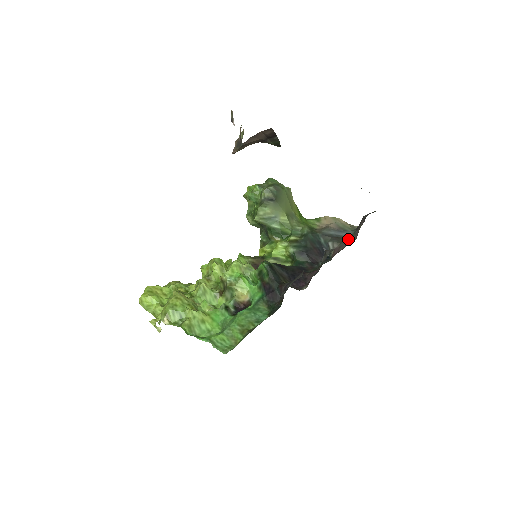
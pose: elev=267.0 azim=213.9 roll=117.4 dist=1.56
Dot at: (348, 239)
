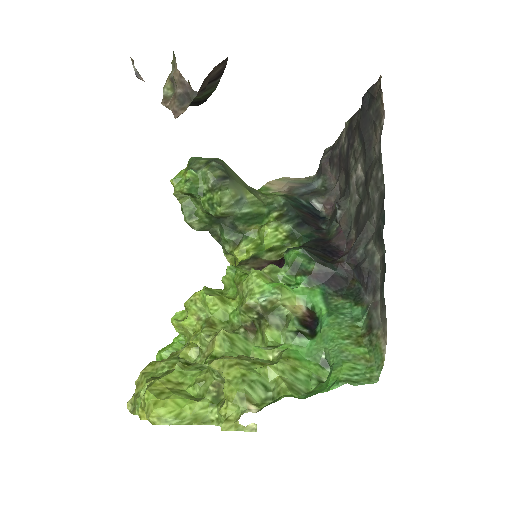
Dot at: (323, 189)
